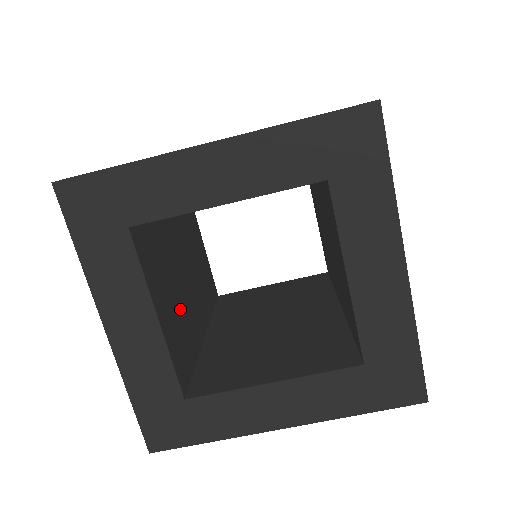
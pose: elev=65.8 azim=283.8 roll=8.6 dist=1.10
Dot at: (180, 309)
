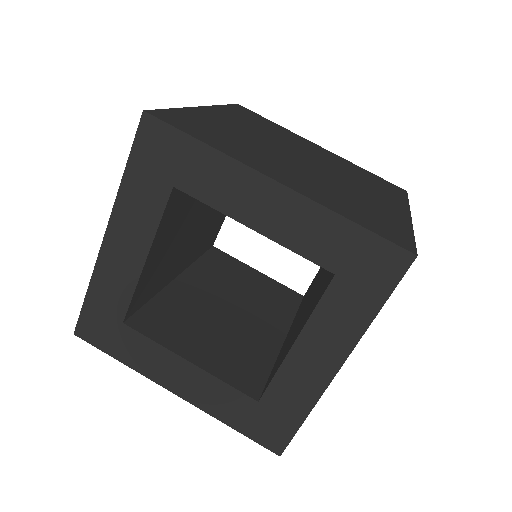
Dot at: (170, 254)
